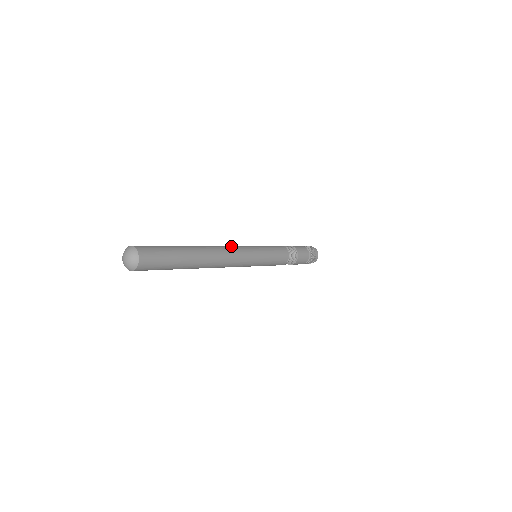
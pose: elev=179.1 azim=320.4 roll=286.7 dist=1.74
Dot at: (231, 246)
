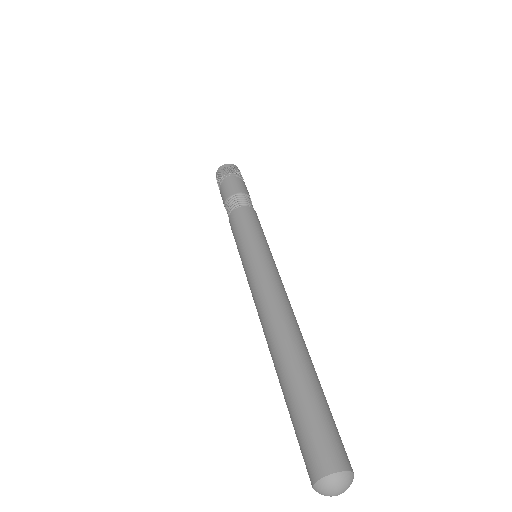
Dot at: (281, 290)
